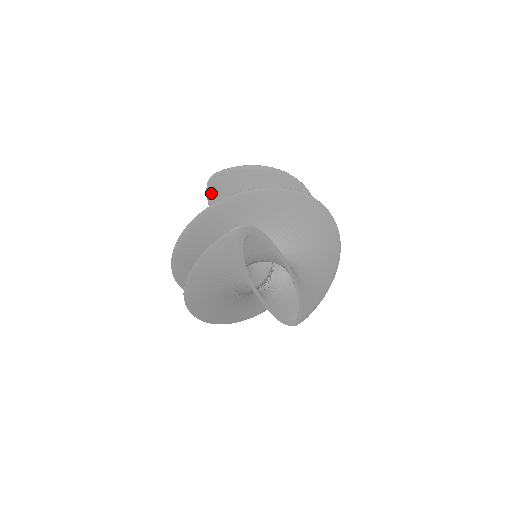
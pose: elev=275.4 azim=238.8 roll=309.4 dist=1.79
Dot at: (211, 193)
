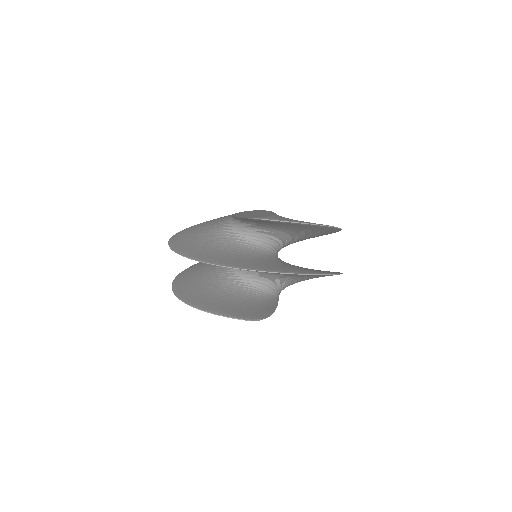
Dot at: occluded
